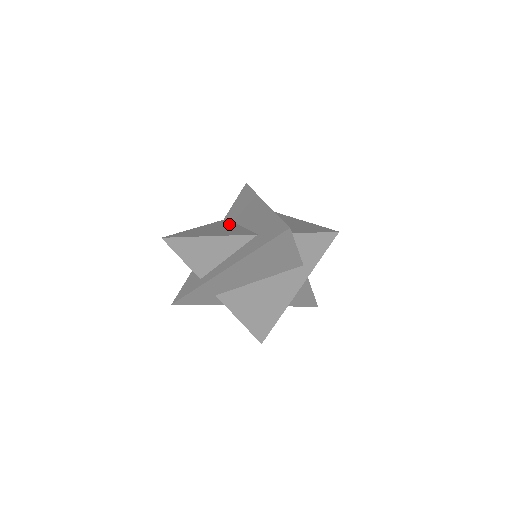
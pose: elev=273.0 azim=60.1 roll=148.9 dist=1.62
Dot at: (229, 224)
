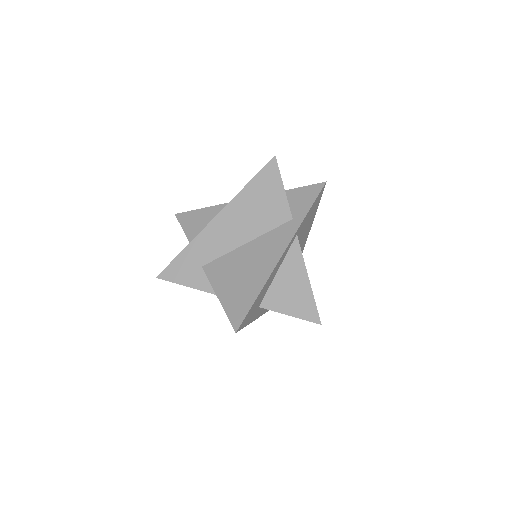
Dot at: occluded
